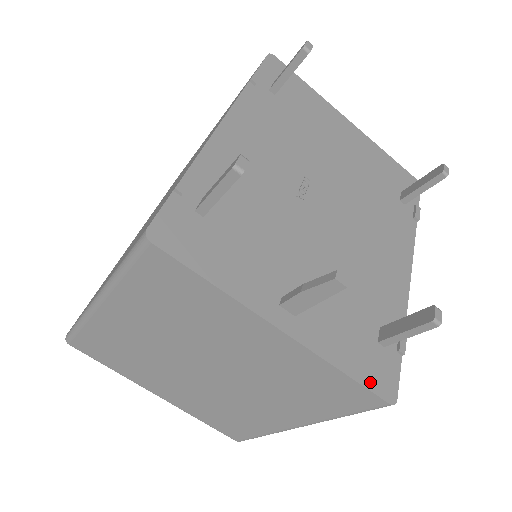
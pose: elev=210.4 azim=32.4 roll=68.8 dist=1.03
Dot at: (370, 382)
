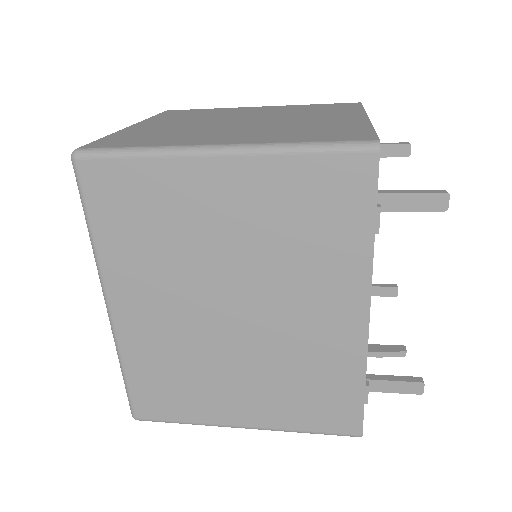
Dot at: occluded
